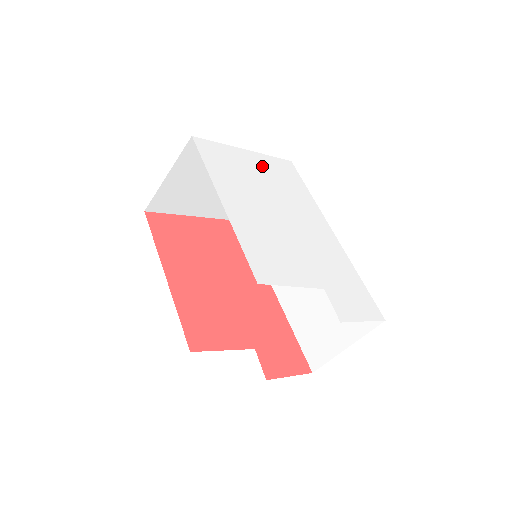
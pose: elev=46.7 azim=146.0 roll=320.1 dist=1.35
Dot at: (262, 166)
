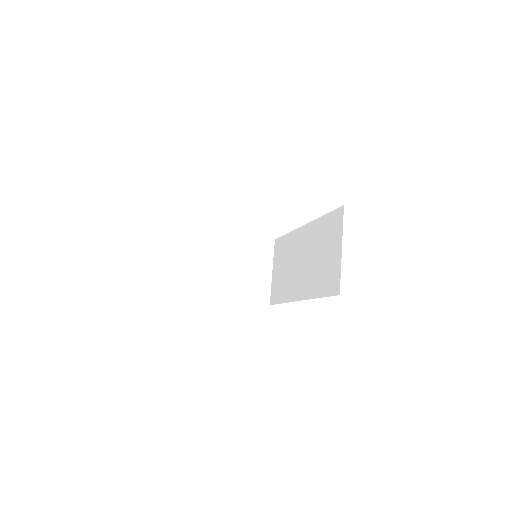
Dot at: occluded
